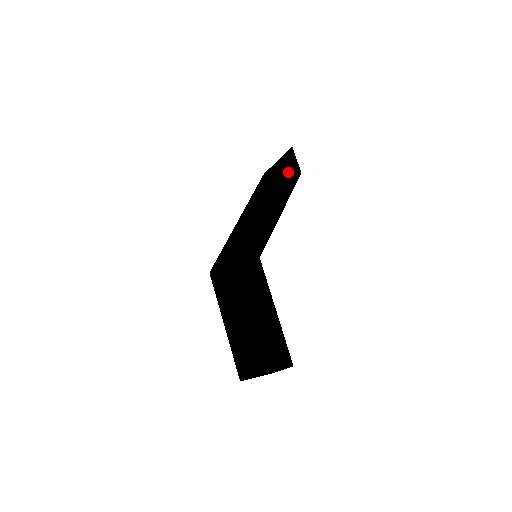
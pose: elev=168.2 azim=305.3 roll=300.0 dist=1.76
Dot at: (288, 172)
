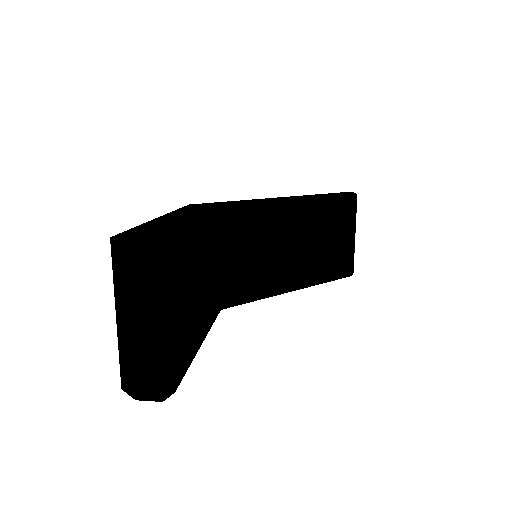
Dot at: occluded
